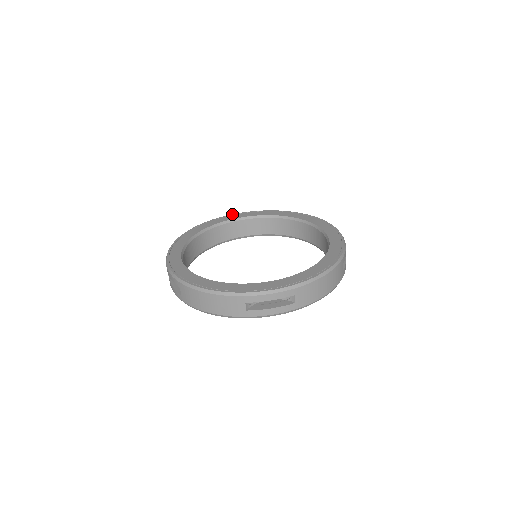
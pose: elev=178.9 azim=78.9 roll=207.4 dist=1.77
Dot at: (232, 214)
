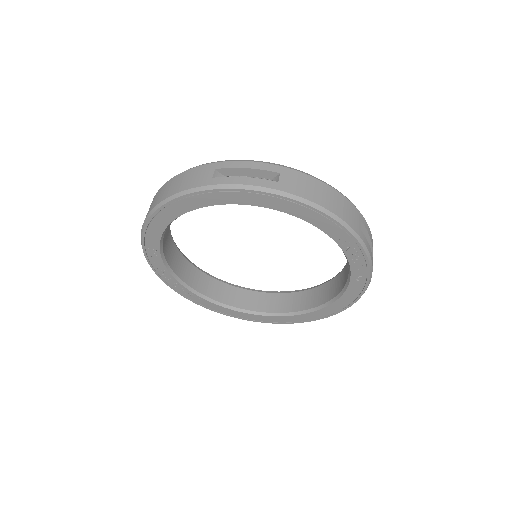
Dot at: occluded
